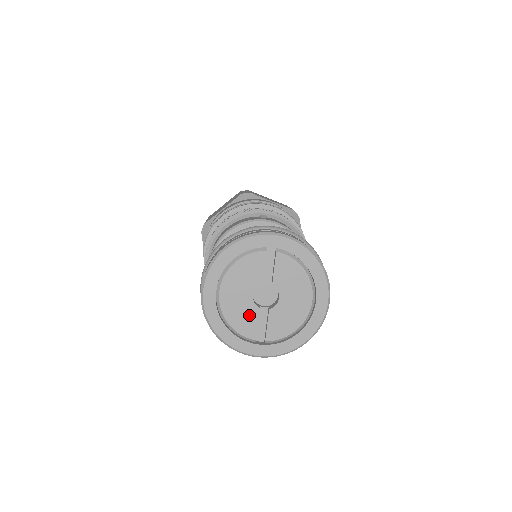
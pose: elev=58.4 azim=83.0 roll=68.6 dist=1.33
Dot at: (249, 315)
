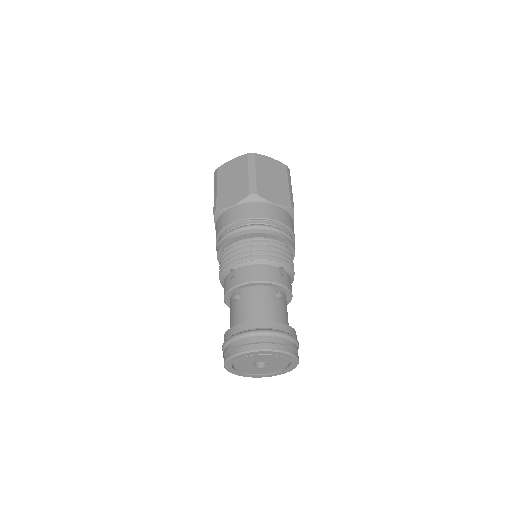
Dot at: (264, 370)
